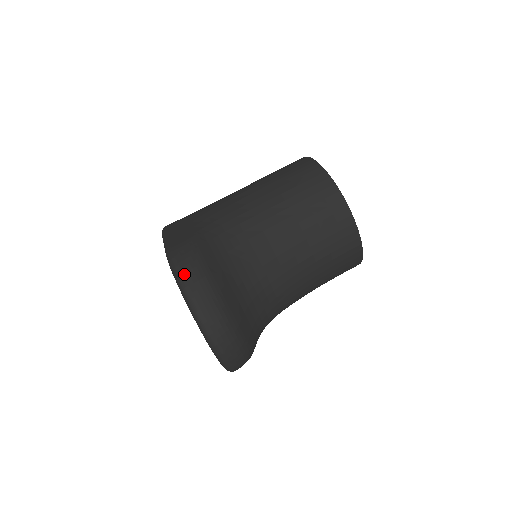
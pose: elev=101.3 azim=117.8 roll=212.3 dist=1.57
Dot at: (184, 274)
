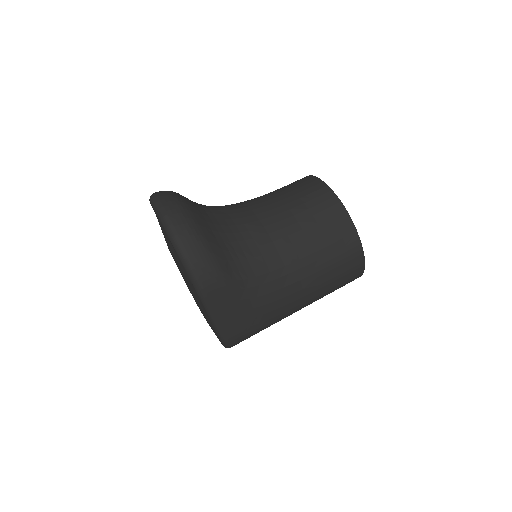
Dot at: occluded
